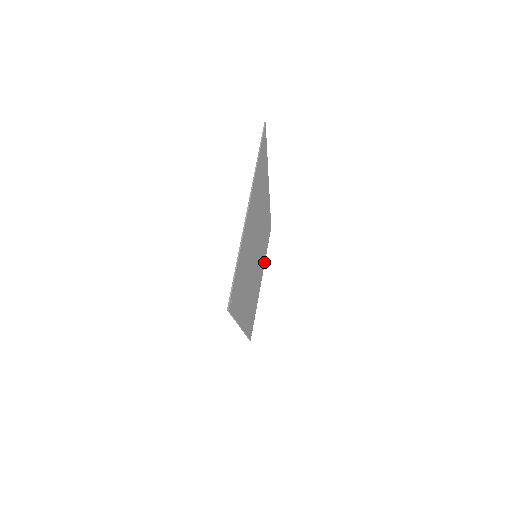
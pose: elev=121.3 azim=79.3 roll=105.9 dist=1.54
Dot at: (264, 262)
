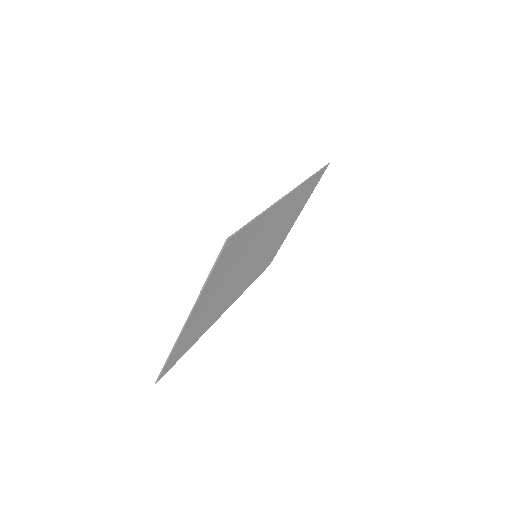
Dot at: (305, 202)
